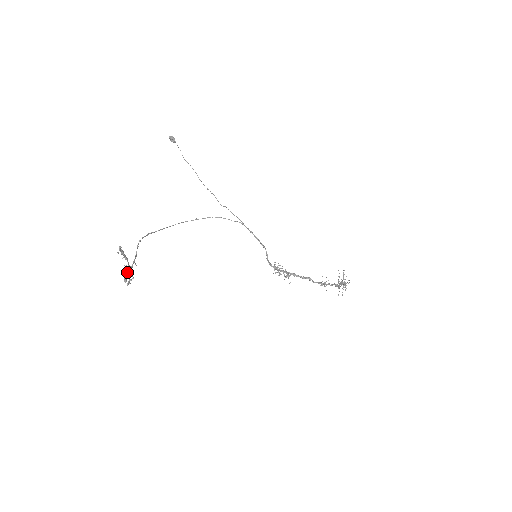
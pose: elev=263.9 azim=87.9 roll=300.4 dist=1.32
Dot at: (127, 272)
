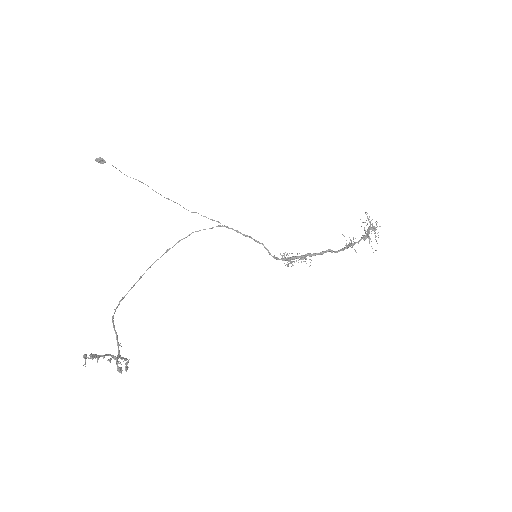
Dot at: (116, 362)
